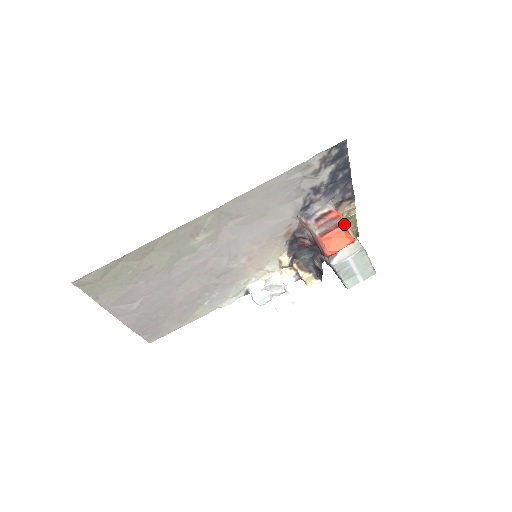
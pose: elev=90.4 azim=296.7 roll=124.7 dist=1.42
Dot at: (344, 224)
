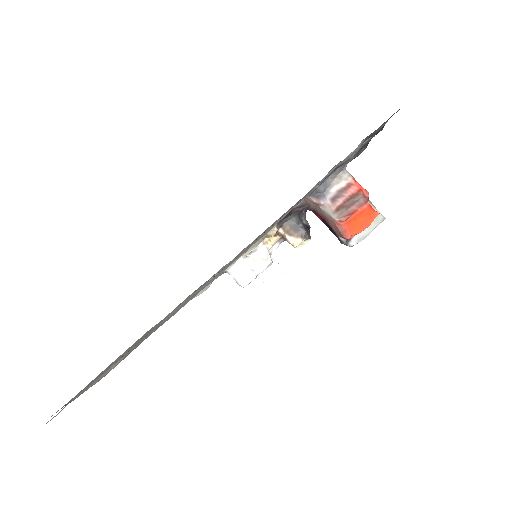
Dot at: (368, 200)
